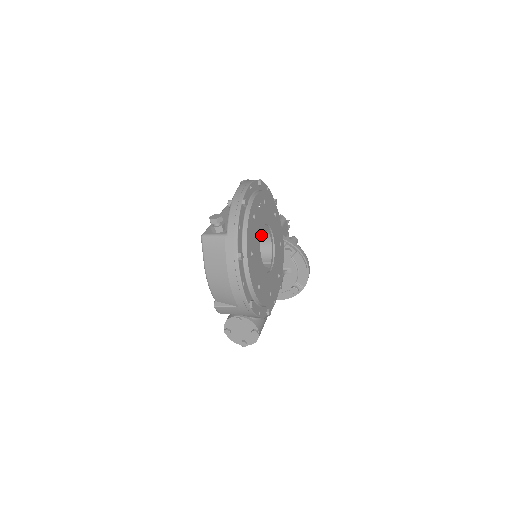
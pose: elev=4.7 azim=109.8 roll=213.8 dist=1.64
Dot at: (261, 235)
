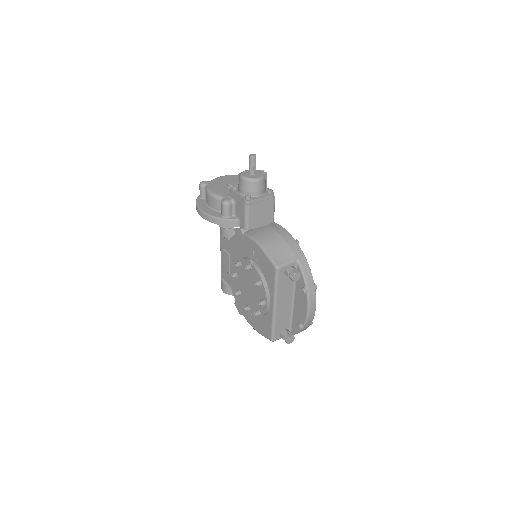
Dot at: occluded
